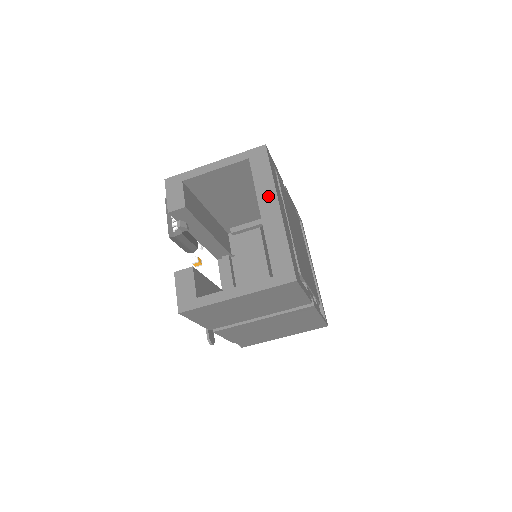
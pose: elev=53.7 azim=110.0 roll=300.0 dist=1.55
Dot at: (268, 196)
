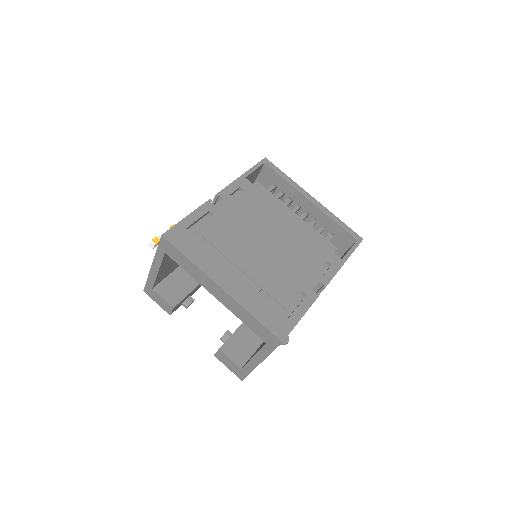
Dot at: (206, 281)
